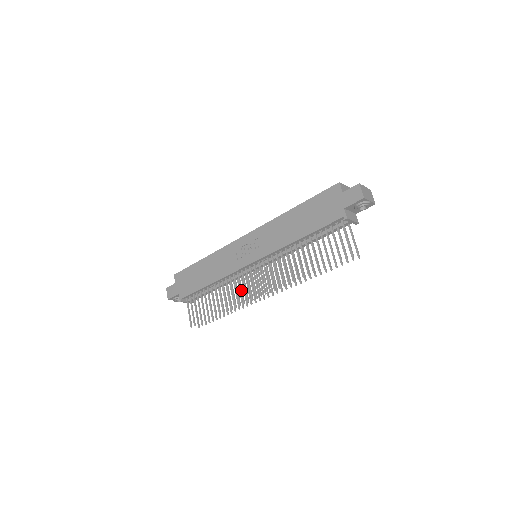
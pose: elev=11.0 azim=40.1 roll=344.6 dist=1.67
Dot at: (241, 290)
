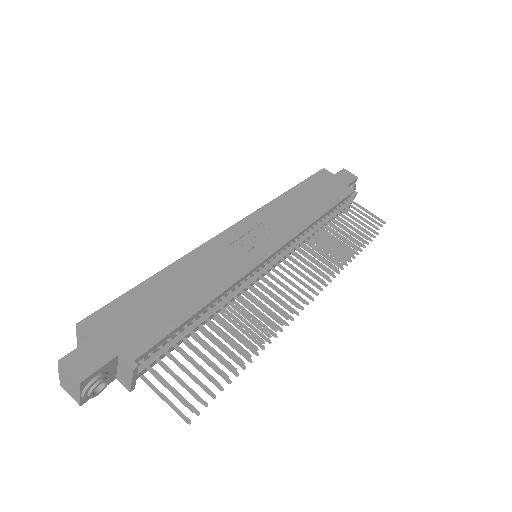
Dot at: (275, 296)
